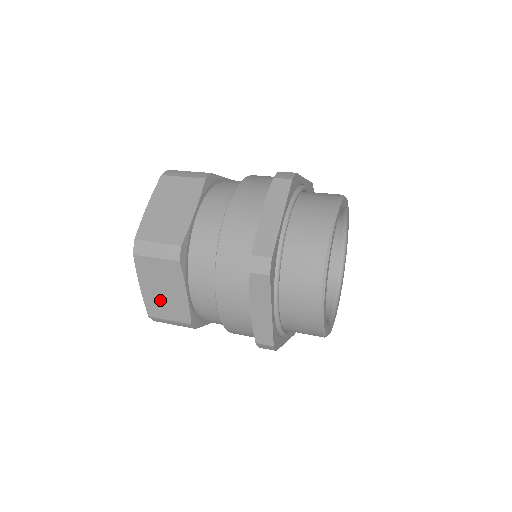
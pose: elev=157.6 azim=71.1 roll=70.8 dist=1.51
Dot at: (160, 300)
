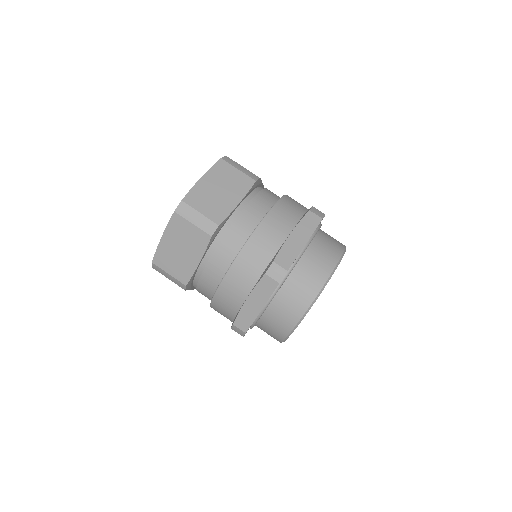
Dot at: occluded
